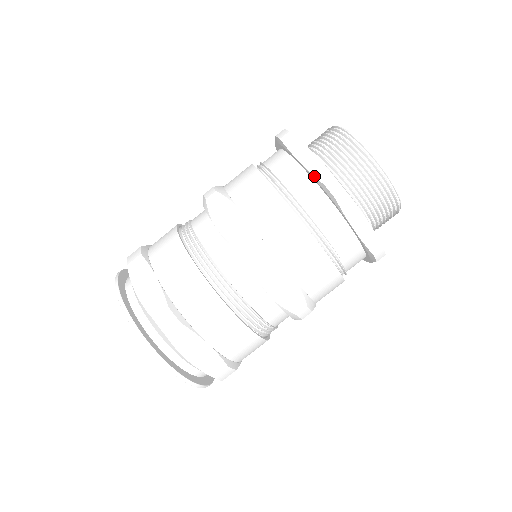
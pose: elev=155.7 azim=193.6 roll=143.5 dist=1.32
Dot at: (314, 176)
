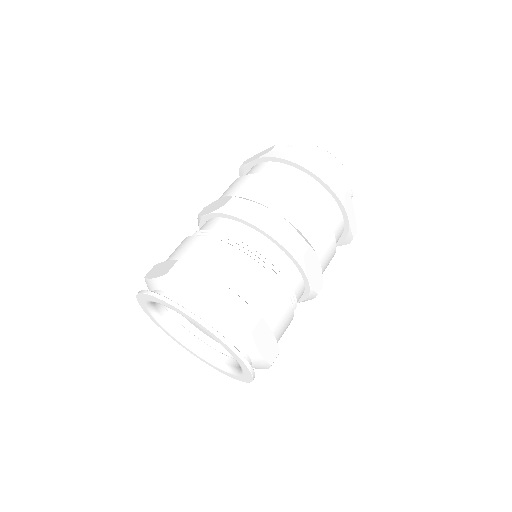
Dot at: (264, 154)
